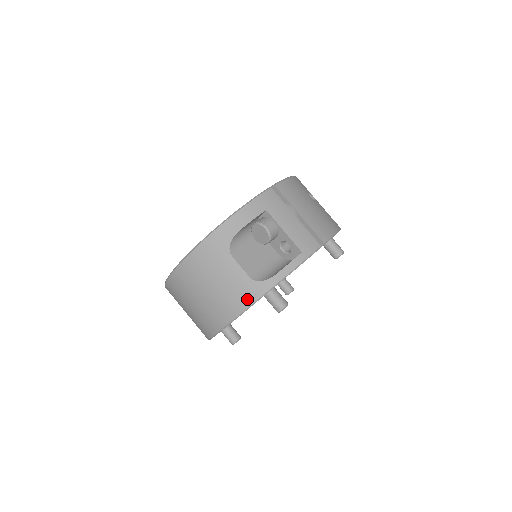
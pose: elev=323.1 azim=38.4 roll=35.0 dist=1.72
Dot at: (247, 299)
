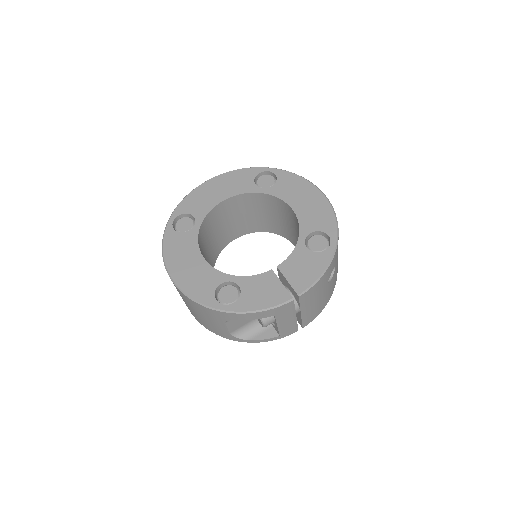
Dot at: (220, 334)
